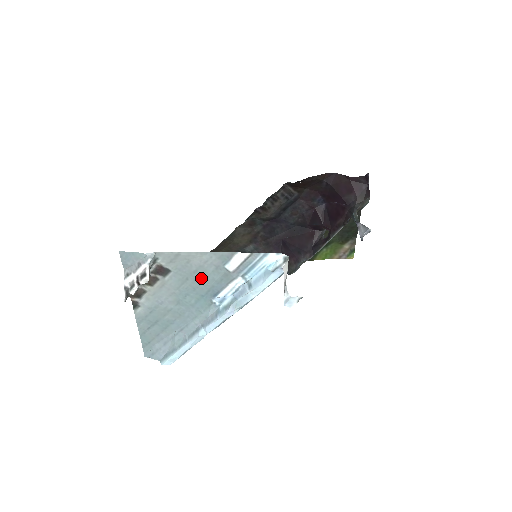
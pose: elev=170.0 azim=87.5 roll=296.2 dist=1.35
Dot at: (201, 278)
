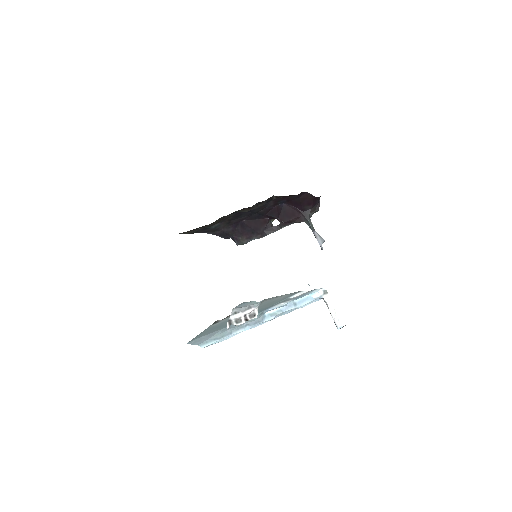
Dot at: (271, 304)
